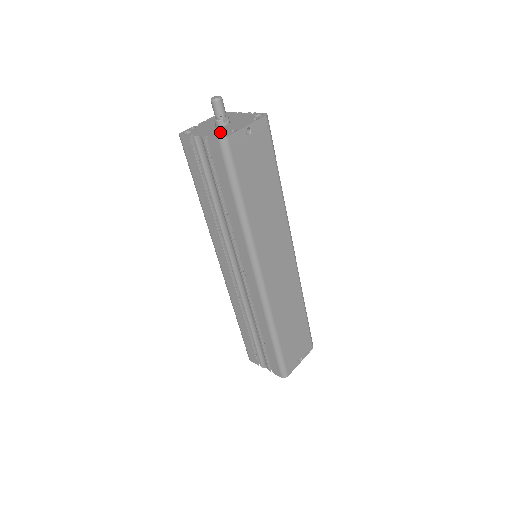
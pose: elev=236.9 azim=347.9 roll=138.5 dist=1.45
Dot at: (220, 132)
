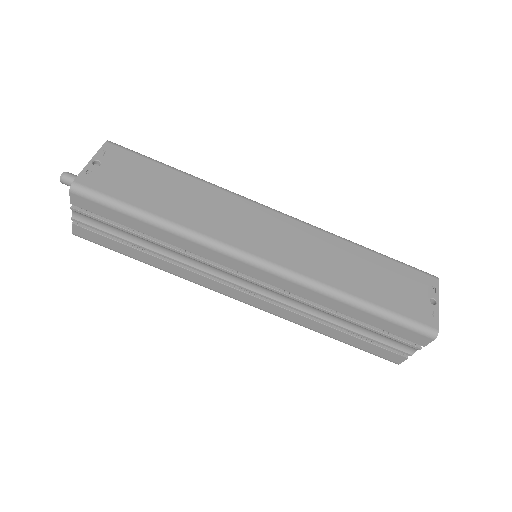
Dot at: occluded
